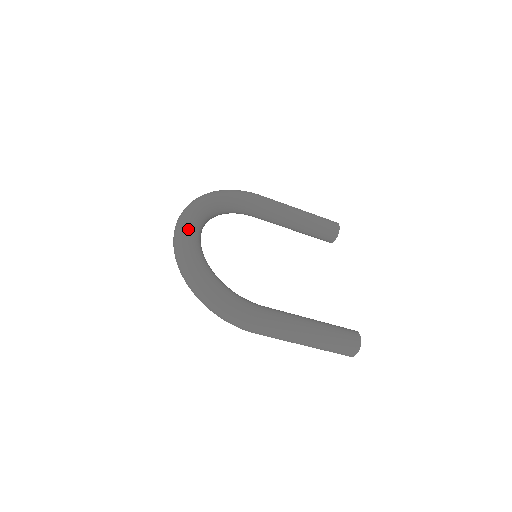
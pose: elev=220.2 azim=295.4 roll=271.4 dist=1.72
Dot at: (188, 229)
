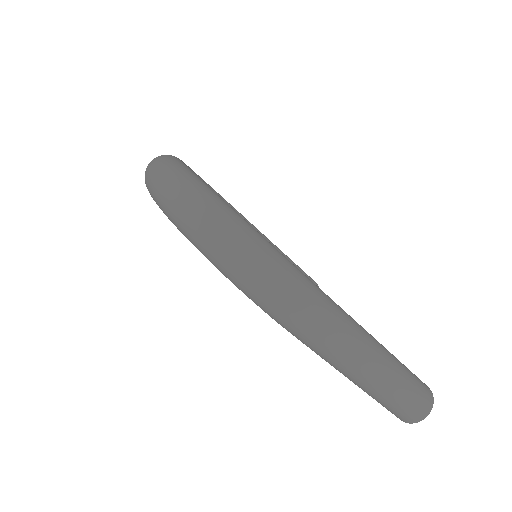
Dot at: (181, 161)
